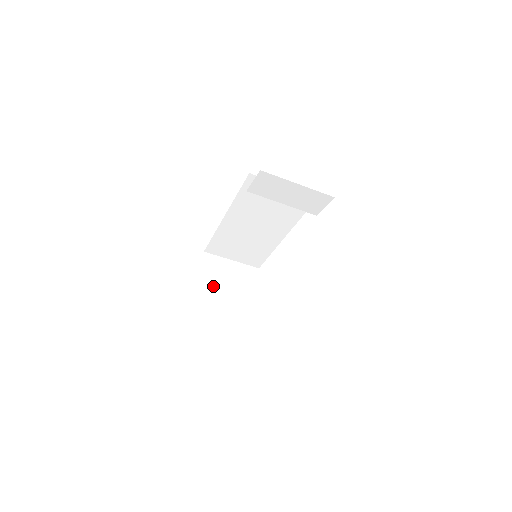
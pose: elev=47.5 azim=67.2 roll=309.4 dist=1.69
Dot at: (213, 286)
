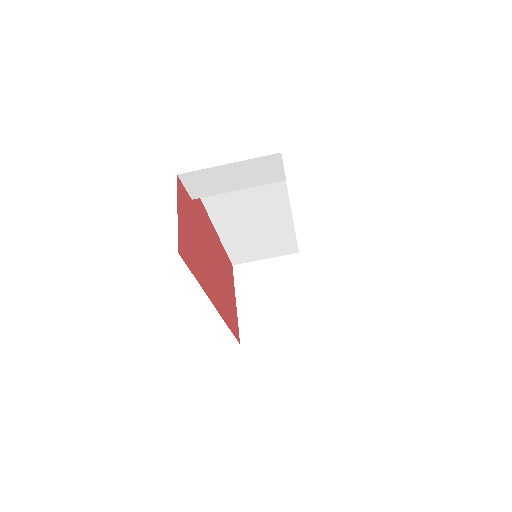
Dot at: (253, 298)
